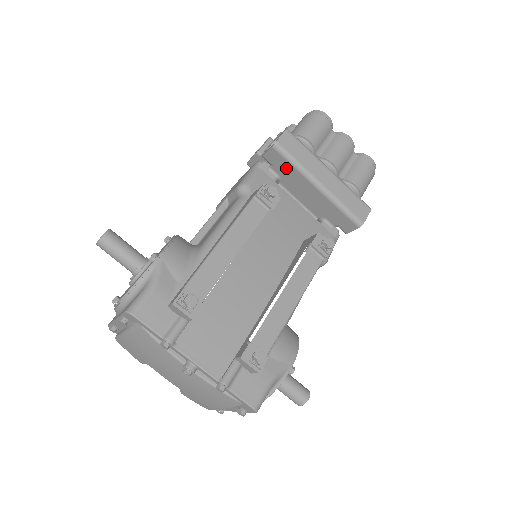
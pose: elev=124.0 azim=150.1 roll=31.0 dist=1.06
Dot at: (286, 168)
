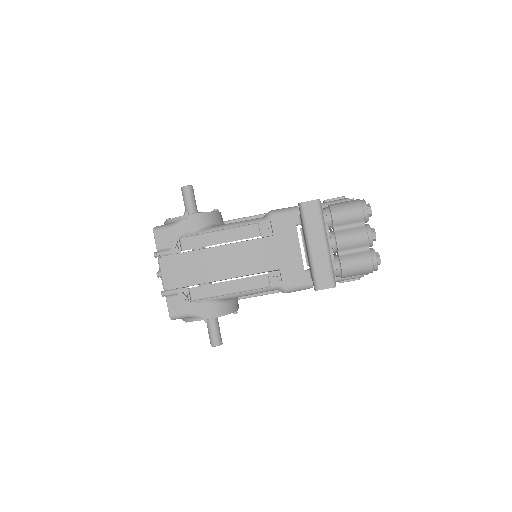
Dot at: occluded
